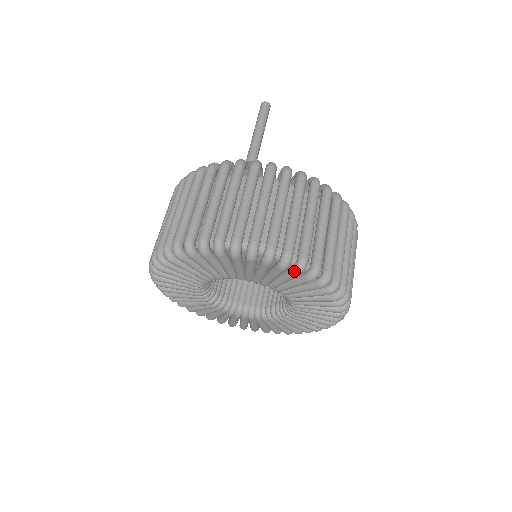
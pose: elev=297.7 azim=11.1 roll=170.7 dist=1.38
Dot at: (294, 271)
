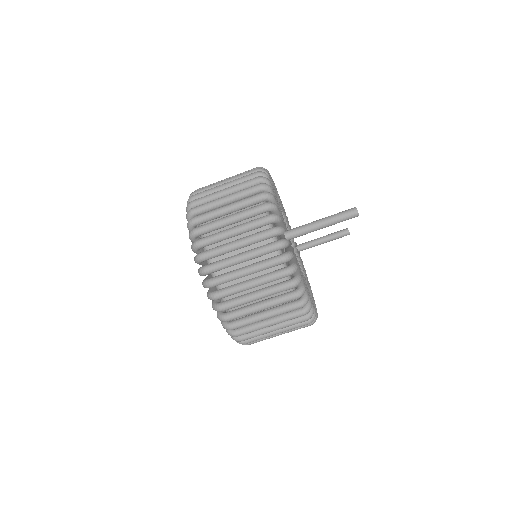
Dot at: (217, 314)
